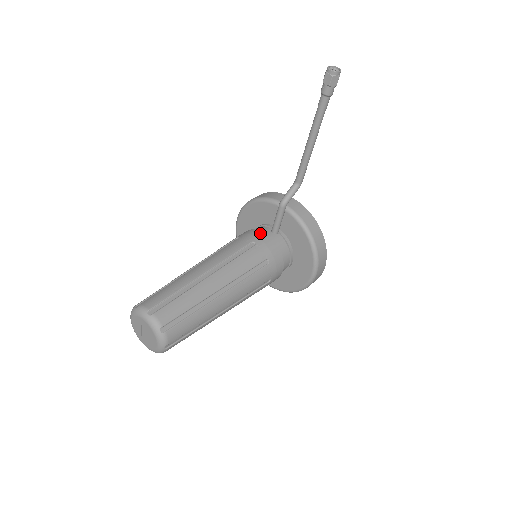
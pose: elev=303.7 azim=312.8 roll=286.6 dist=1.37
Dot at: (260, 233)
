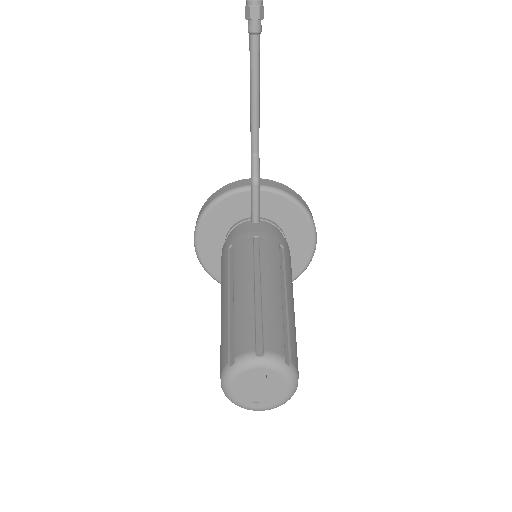
Dot at: (248, 227)
